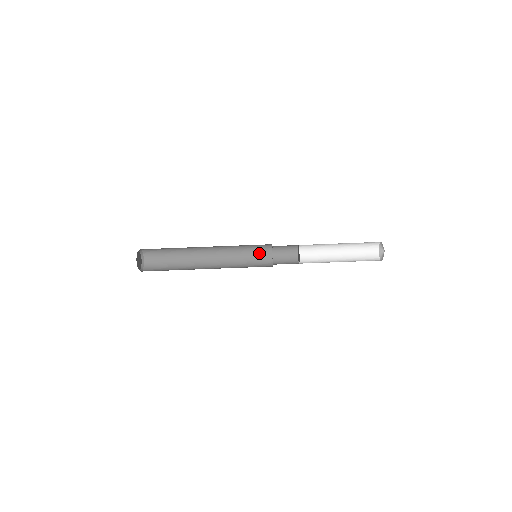
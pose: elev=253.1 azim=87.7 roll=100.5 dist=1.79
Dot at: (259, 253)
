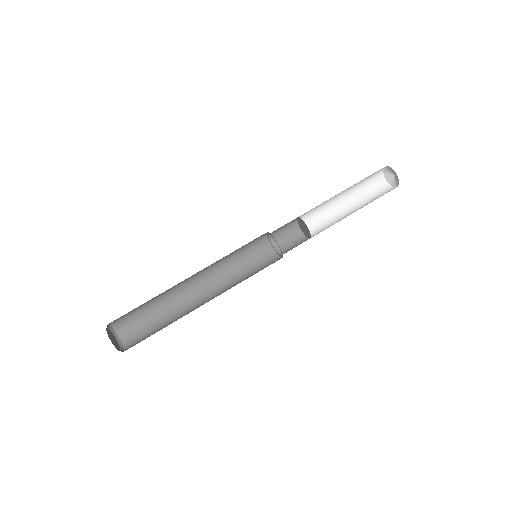
Dot at: (261, 261)
